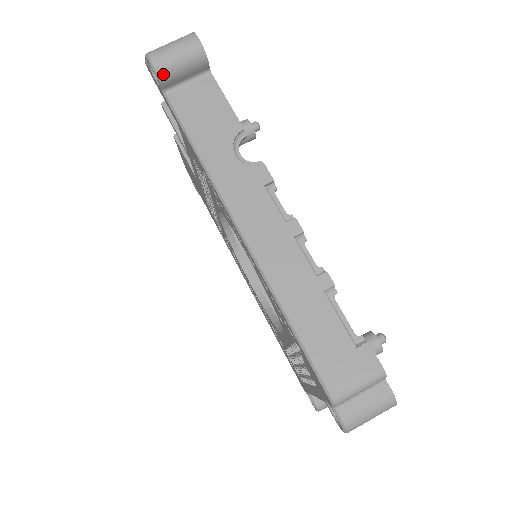
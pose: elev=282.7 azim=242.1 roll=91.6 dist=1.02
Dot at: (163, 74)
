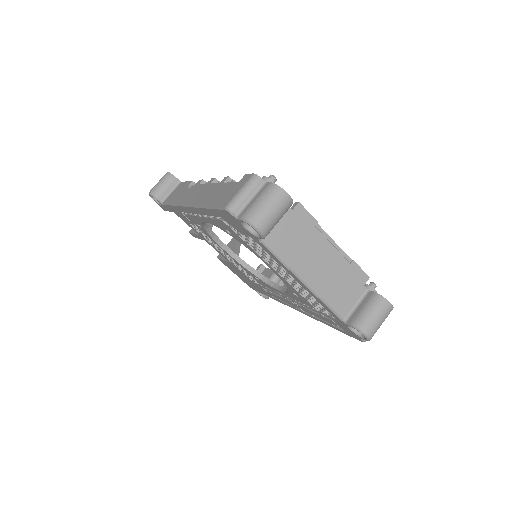
Dot at: (155, 193)
